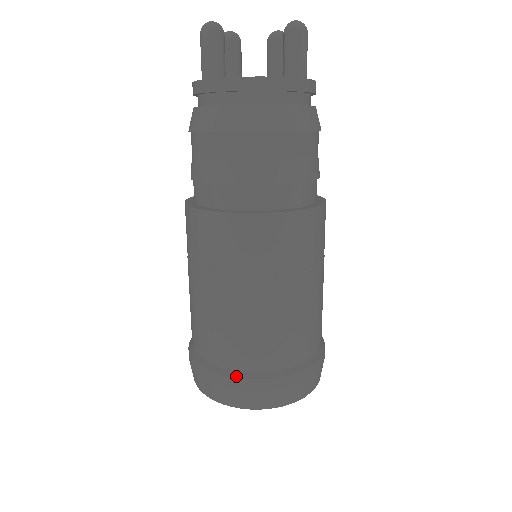
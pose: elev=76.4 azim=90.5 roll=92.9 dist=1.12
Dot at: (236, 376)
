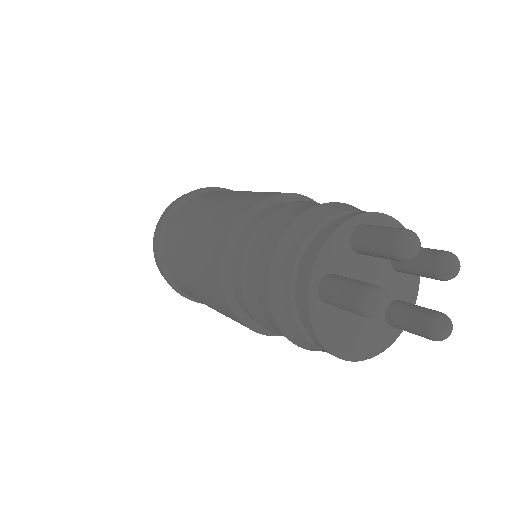
Dot at: (184, 296)
